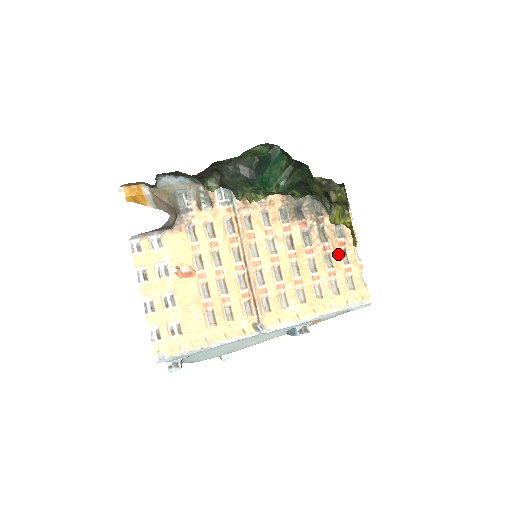
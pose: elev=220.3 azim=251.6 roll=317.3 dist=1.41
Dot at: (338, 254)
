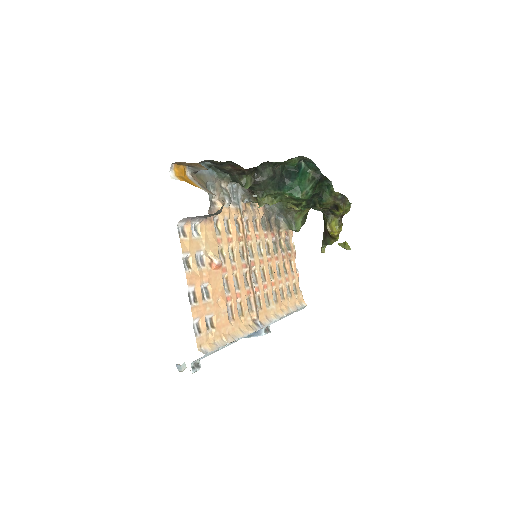
Dot at: (289, 263)
